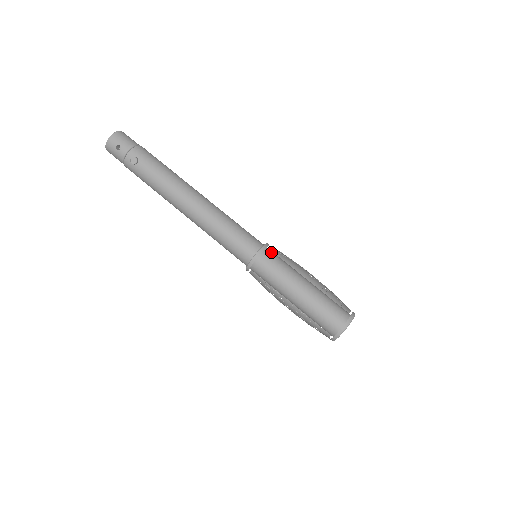
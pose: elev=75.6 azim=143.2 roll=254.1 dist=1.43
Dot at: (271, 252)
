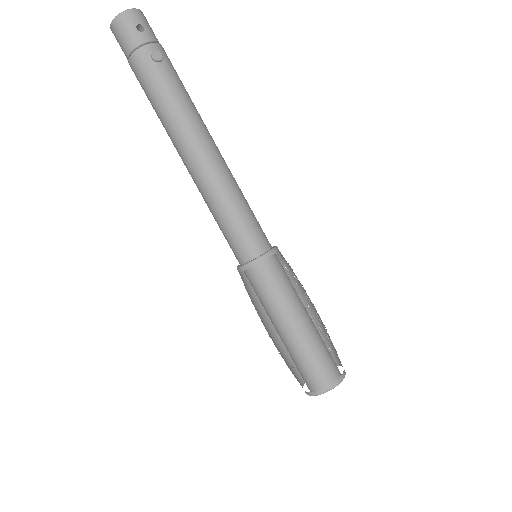
Dot at: (278, 259)
